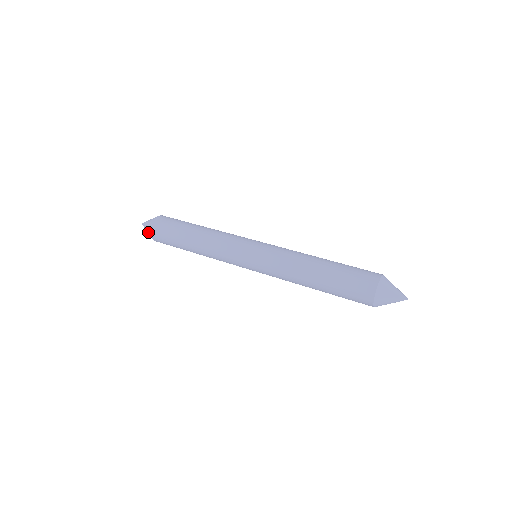
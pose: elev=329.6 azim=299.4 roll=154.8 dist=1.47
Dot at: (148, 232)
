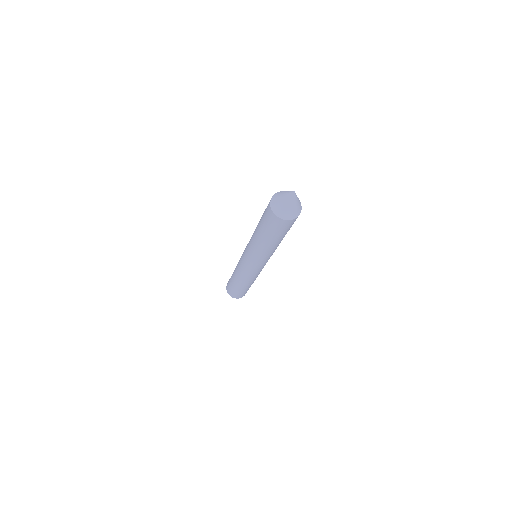
Dot at: occluded
